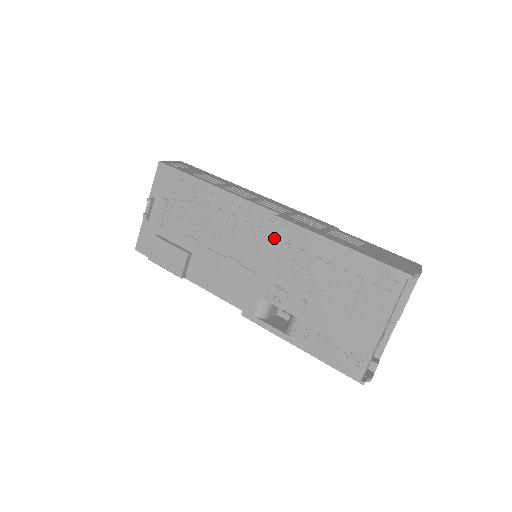
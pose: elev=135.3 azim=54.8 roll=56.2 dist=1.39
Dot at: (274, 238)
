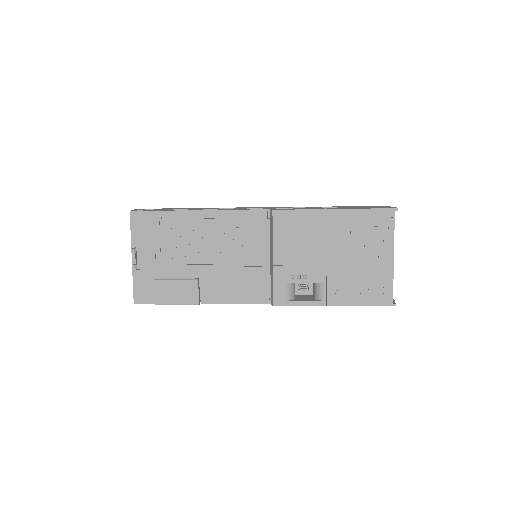
Dot at: (278, 229)
